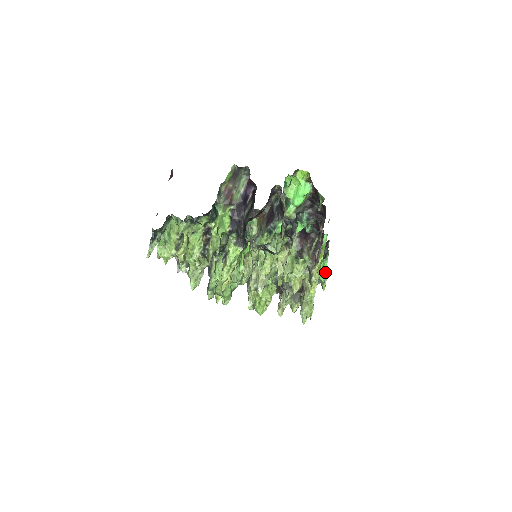
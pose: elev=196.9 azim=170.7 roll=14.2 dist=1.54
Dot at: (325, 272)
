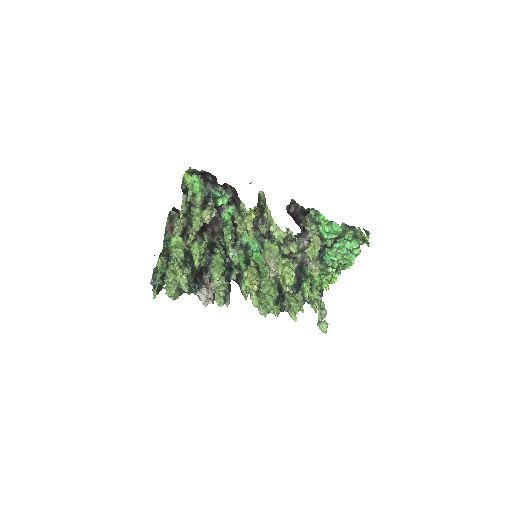
Dot at: (336, 224)
